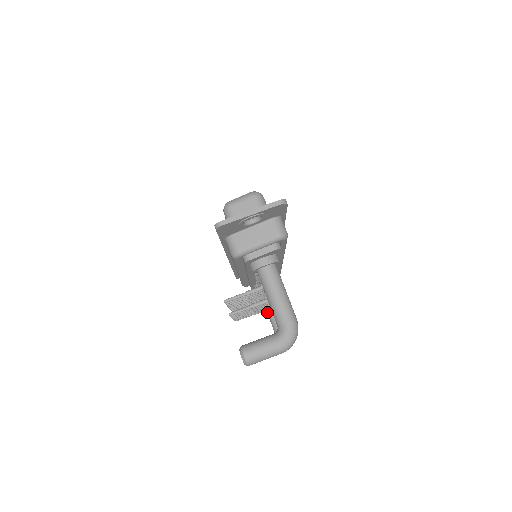
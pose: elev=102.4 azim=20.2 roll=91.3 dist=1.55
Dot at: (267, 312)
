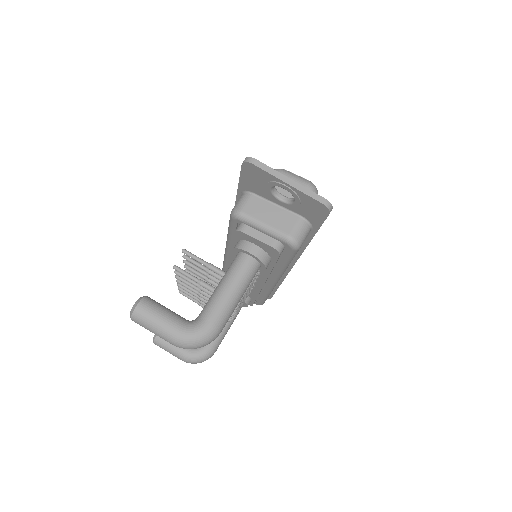
Dot at: occluded
